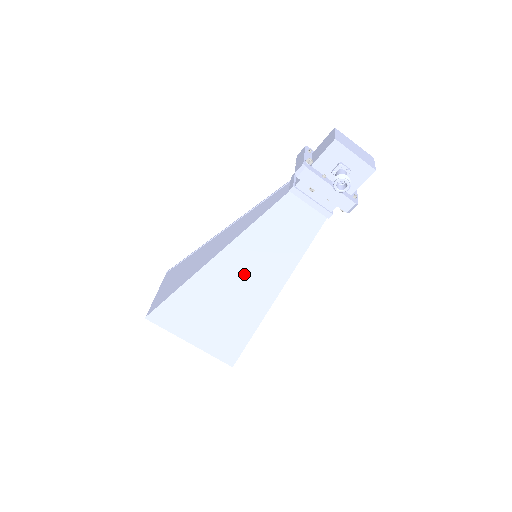
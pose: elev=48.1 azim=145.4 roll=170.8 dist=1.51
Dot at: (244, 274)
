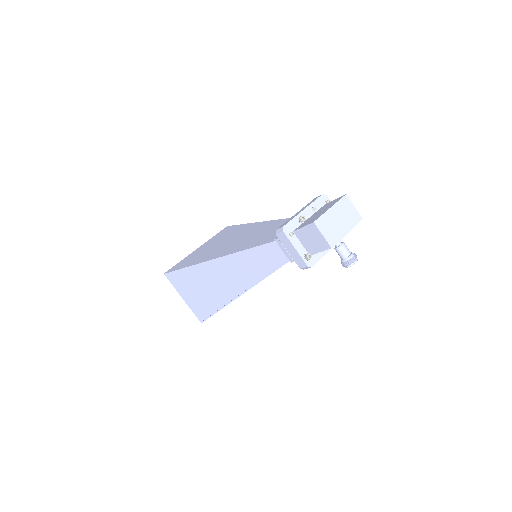
Dot at: occluded
